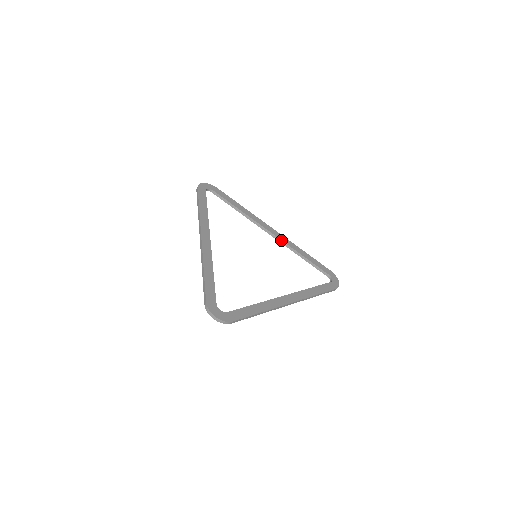
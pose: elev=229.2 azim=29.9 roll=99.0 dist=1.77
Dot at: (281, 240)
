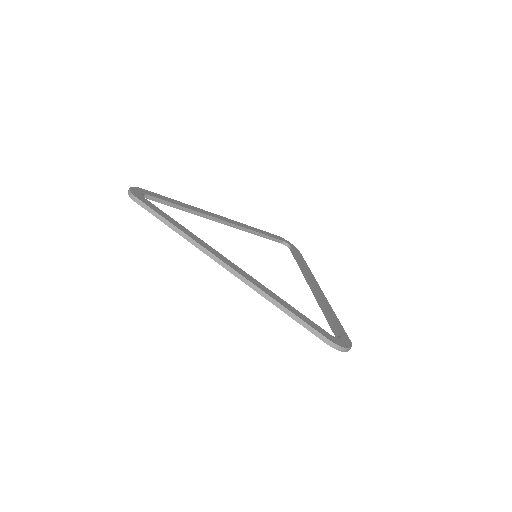
Dot at: (236, 225)
